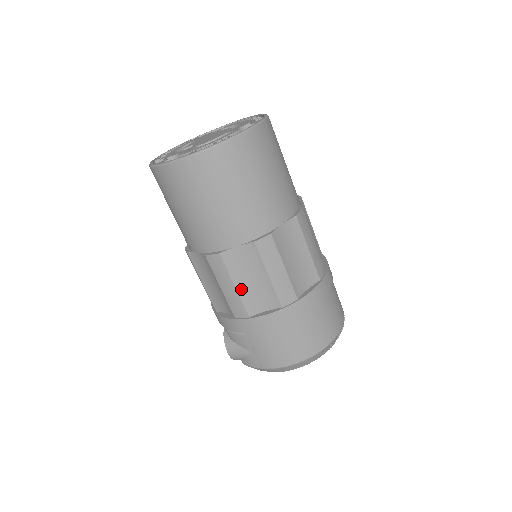
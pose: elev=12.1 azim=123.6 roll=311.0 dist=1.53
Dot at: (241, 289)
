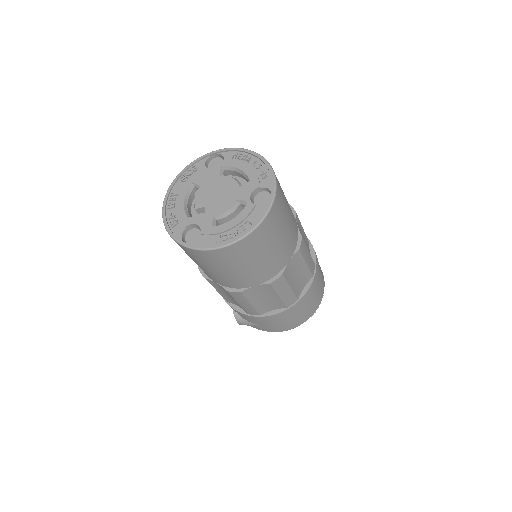
Dot at: (256, 304)
